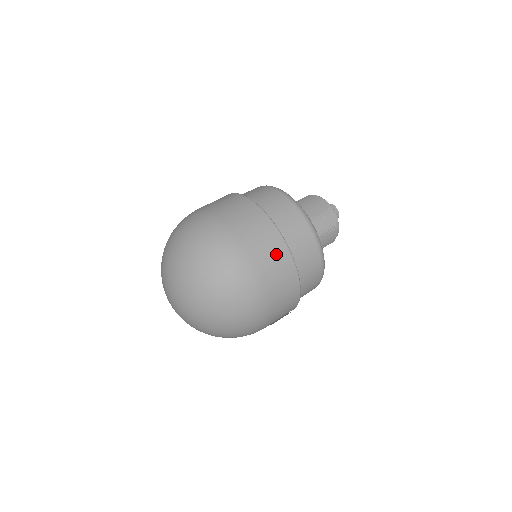
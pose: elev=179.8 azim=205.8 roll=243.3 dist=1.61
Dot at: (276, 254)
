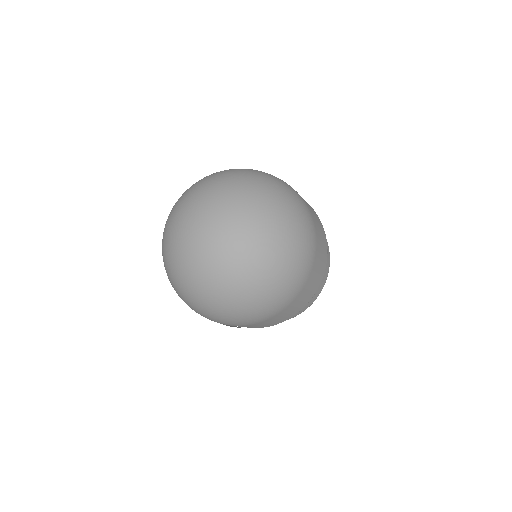
Dot at: (321, 228)
